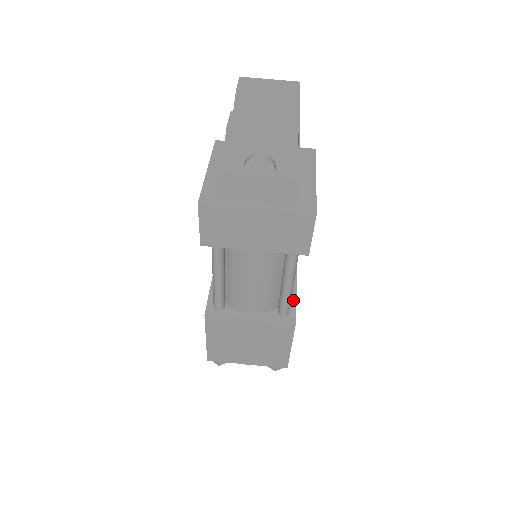
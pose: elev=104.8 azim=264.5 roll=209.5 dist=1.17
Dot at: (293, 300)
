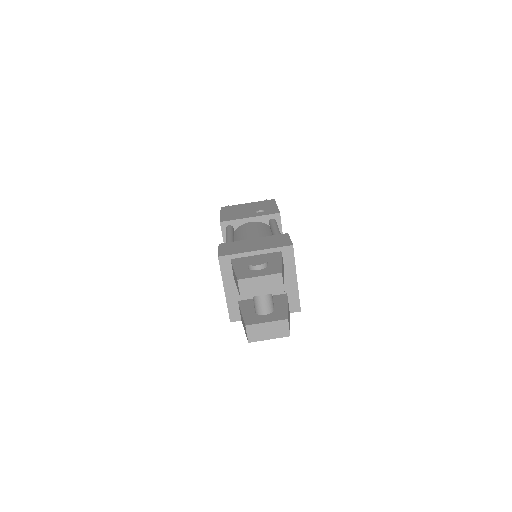
Dot at: occluded
